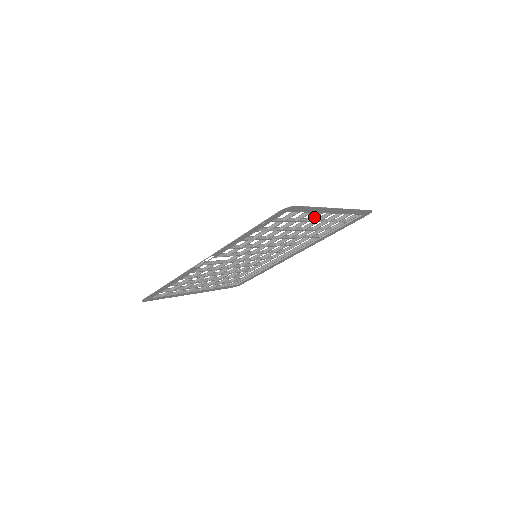
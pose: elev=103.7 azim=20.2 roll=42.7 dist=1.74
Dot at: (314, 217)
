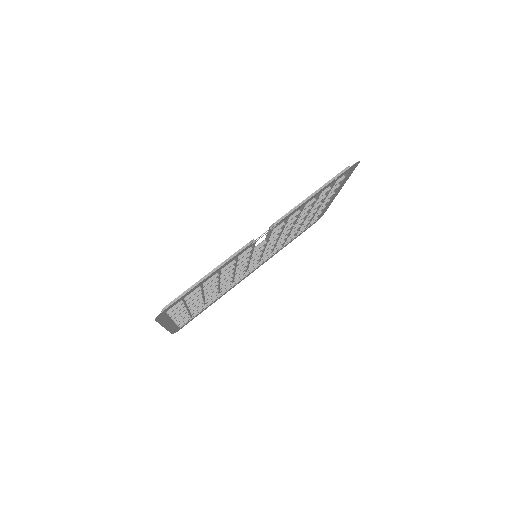
Dot at: (328, 198)
